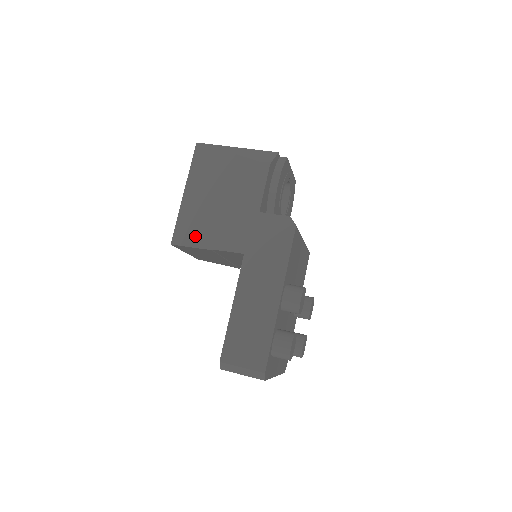
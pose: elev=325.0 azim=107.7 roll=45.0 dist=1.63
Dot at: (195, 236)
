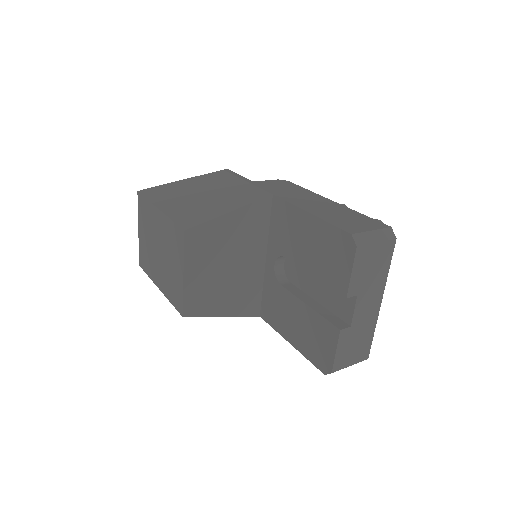
Dot at: (208, 213)
